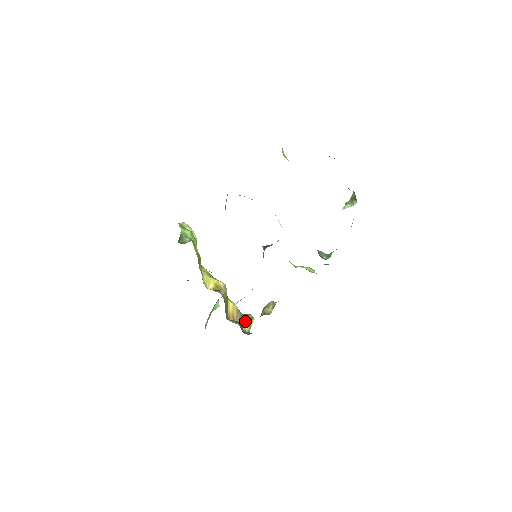
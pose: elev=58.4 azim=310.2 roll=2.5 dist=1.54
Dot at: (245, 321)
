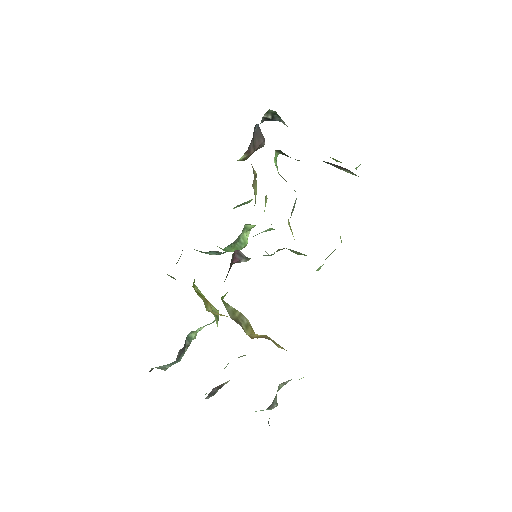
Dot at: occluded
